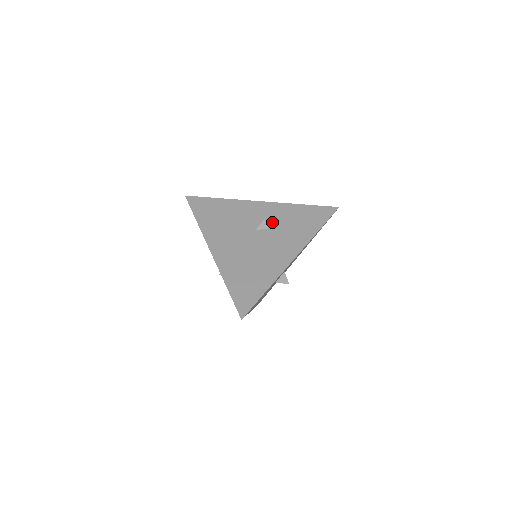
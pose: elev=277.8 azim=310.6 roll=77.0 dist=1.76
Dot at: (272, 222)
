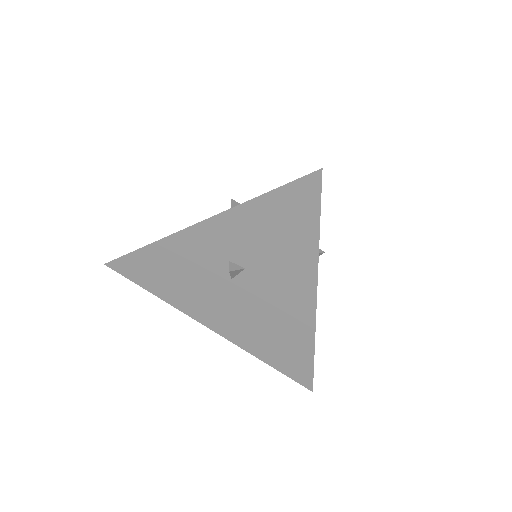
Dot at: (241, 256)
